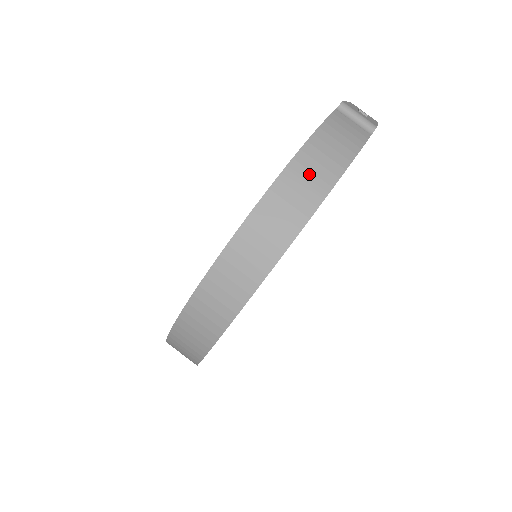
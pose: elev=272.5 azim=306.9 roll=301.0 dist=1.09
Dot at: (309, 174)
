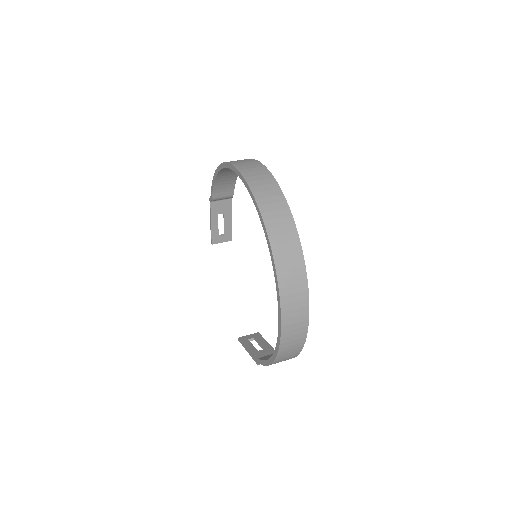
Dot at: occluded
